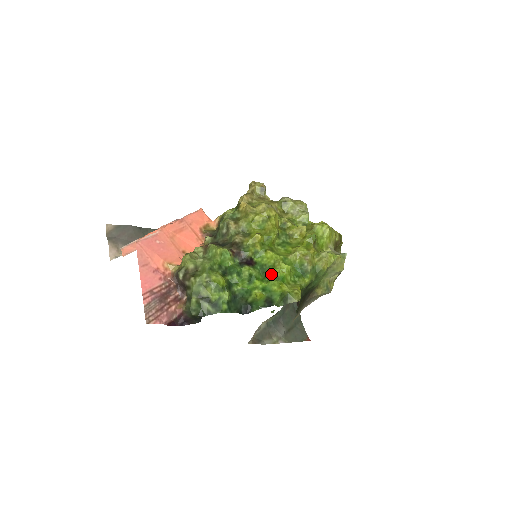
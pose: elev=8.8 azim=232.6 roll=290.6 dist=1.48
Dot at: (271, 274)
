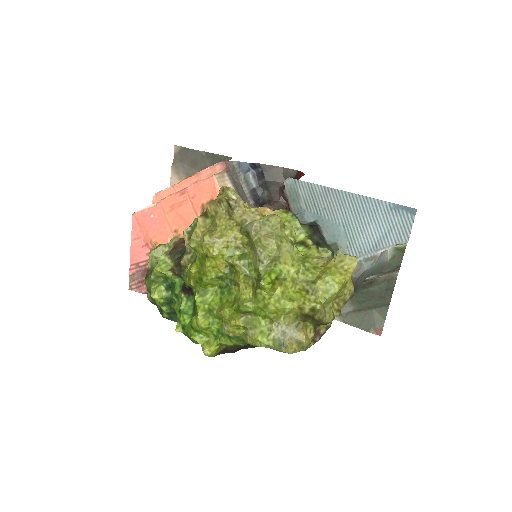
Dot at: occluded
